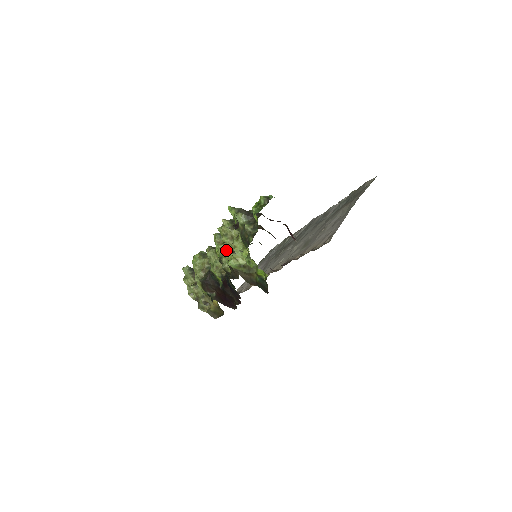
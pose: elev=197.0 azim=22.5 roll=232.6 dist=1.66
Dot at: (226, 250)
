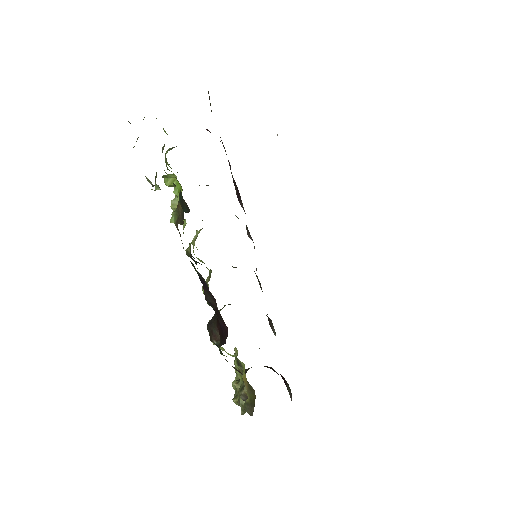
Dot at: (172, 212)
